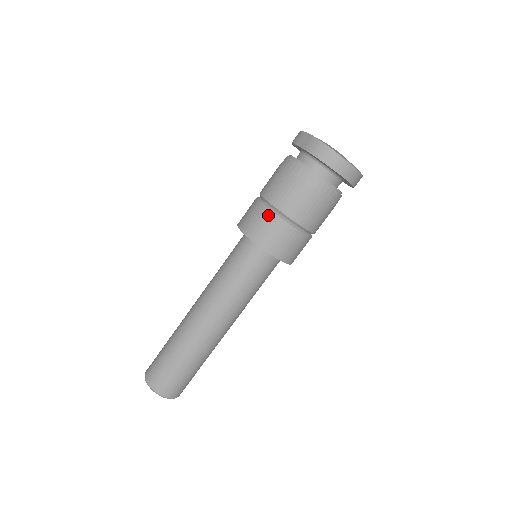
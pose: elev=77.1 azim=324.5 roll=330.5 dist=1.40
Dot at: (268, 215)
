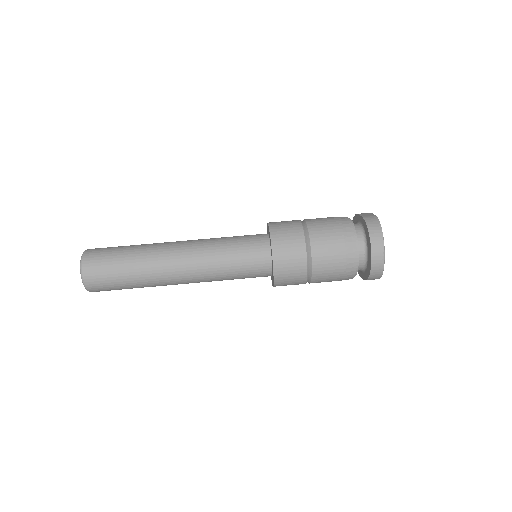
Dot at: (298, 228)
